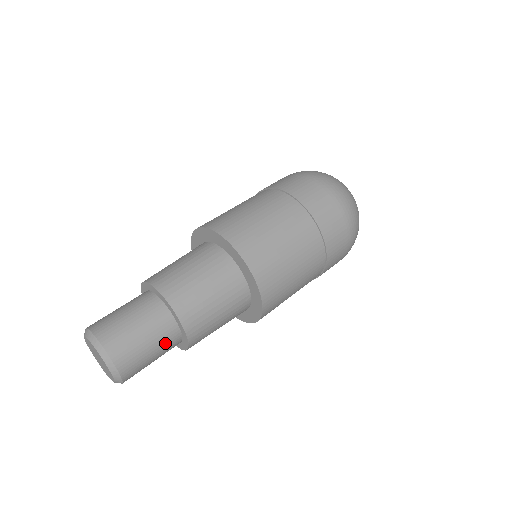
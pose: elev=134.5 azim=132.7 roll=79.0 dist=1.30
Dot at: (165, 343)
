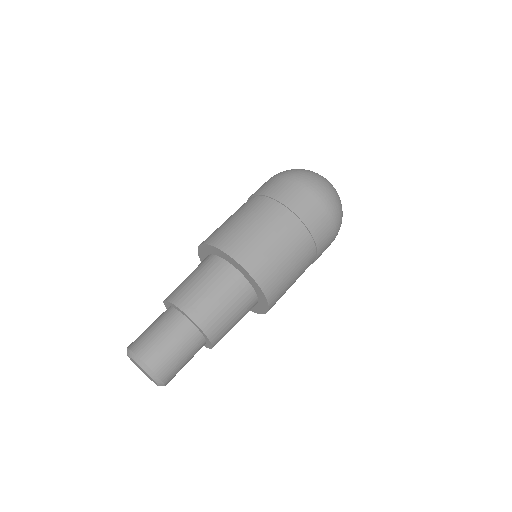
Dot at: occluded
